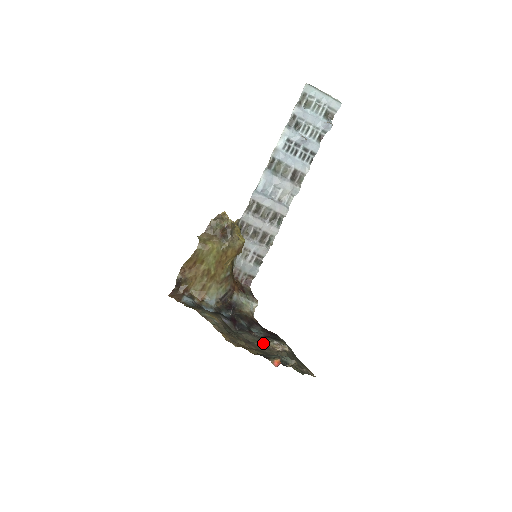
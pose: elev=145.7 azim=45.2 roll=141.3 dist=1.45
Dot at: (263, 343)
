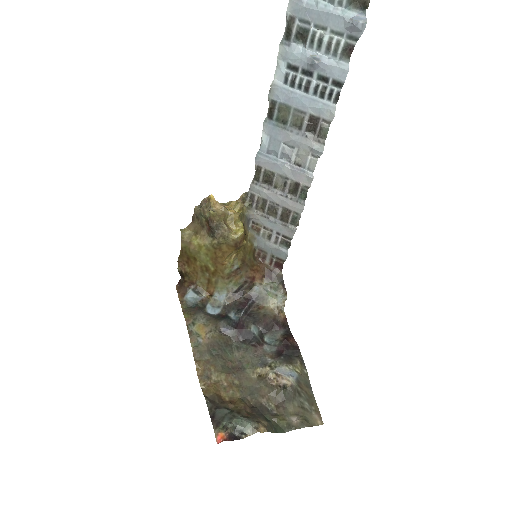
Dot at: (261, 369)
